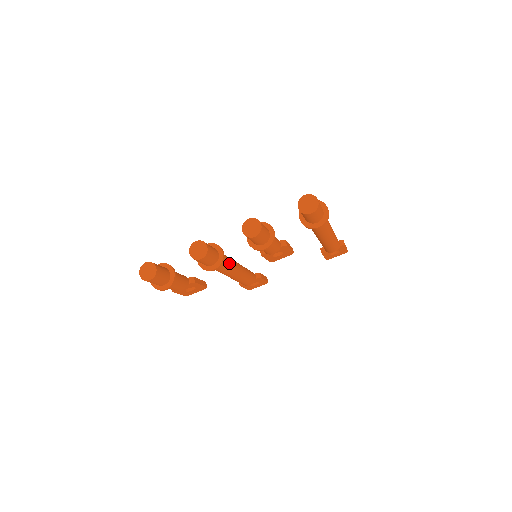
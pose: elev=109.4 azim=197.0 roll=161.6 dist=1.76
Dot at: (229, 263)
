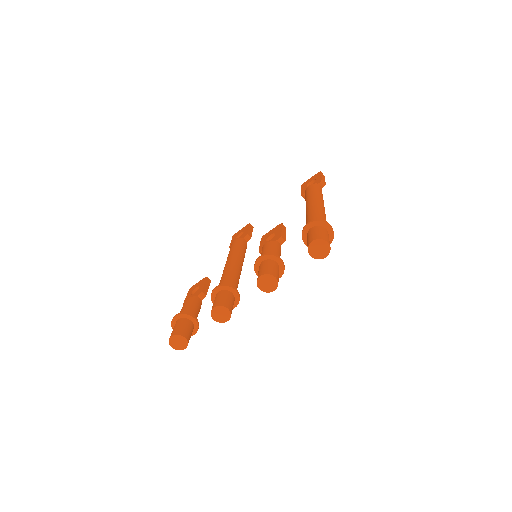
Dot at: (237, 281)
